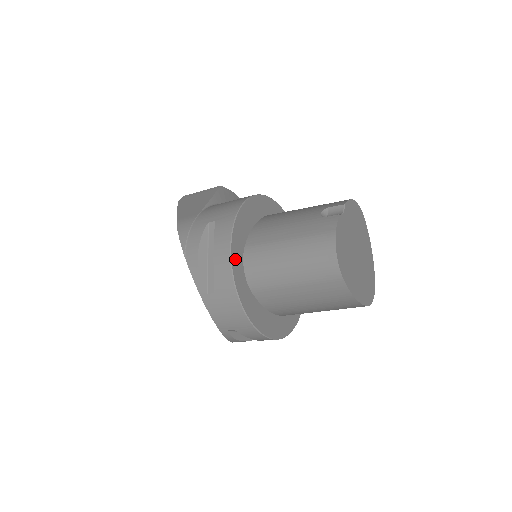
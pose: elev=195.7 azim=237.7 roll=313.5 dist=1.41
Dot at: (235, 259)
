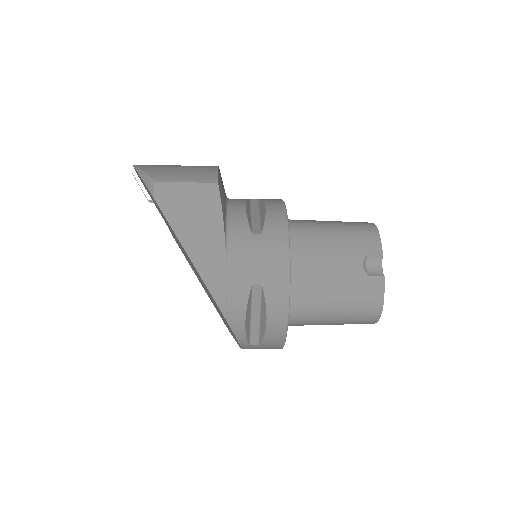
Dot at: occluded
